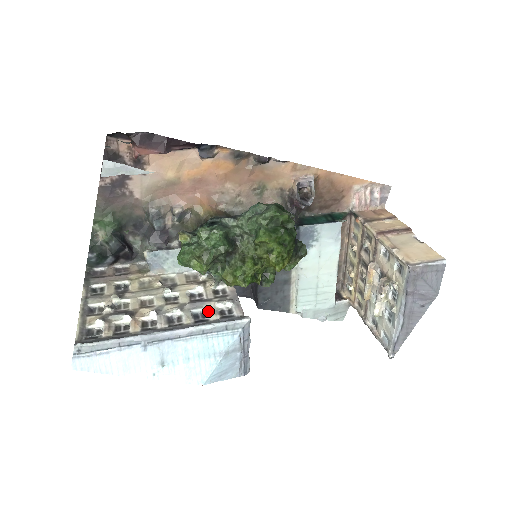
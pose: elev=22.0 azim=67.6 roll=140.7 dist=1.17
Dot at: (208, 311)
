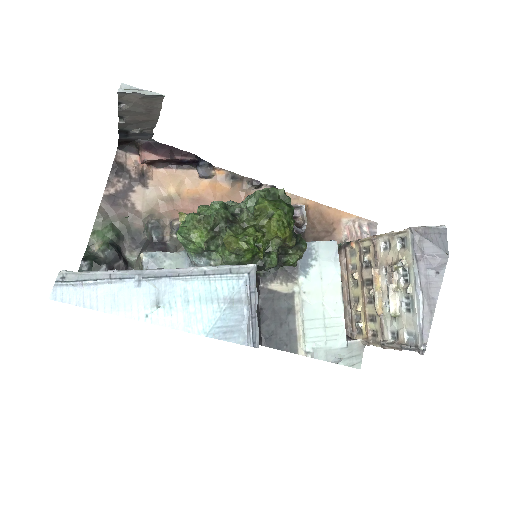
Dot at: occluded
